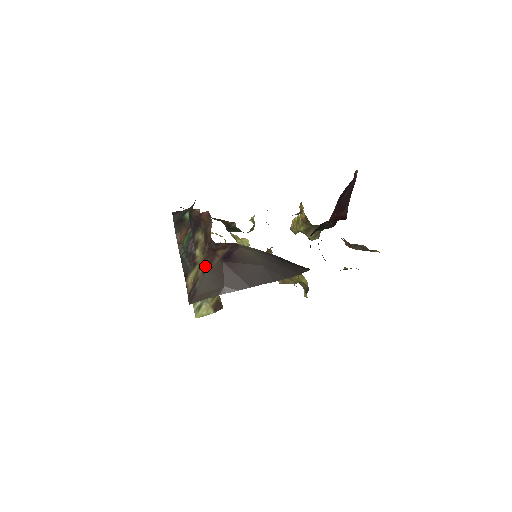
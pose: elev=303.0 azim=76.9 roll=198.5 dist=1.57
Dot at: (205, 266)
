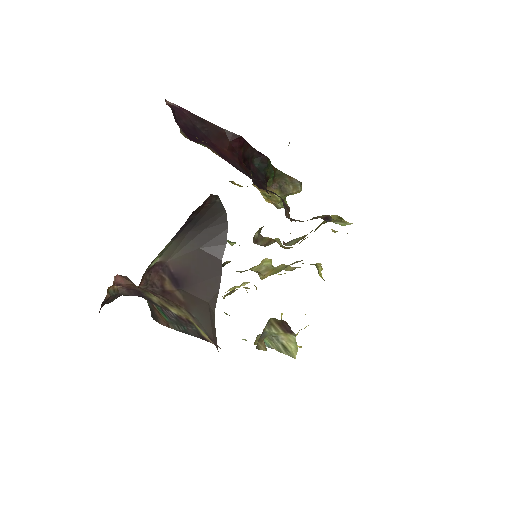
Dot at: (186, 311)
